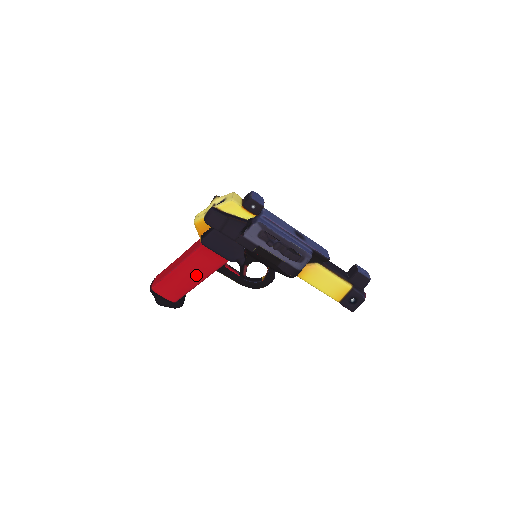
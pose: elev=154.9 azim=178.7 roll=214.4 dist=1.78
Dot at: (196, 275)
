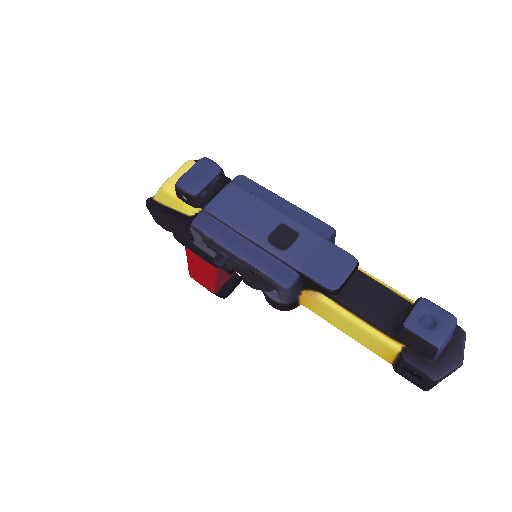
Dot at: (206, 272)
